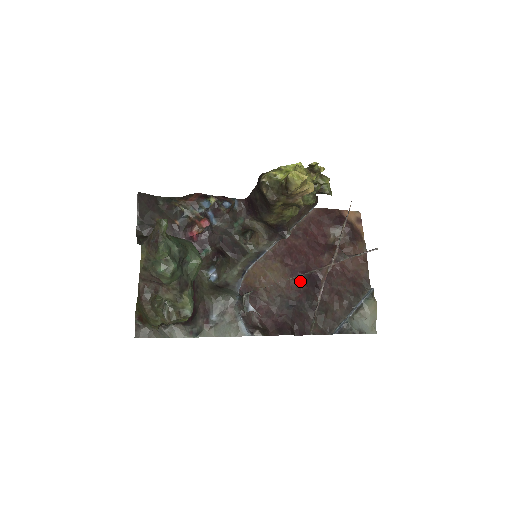
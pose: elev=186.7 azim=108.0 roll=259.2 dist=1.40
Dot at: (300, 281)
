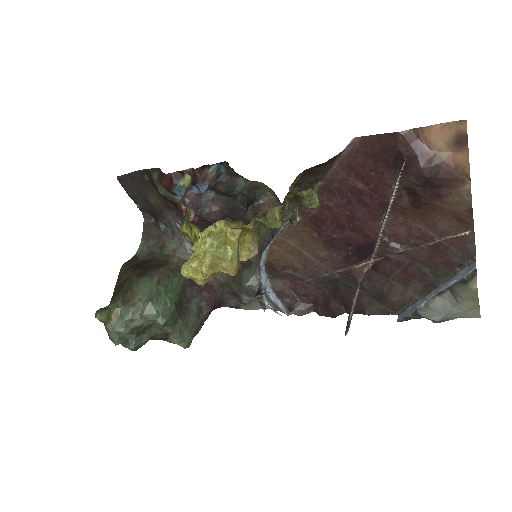
Dot at: (344, 255)
